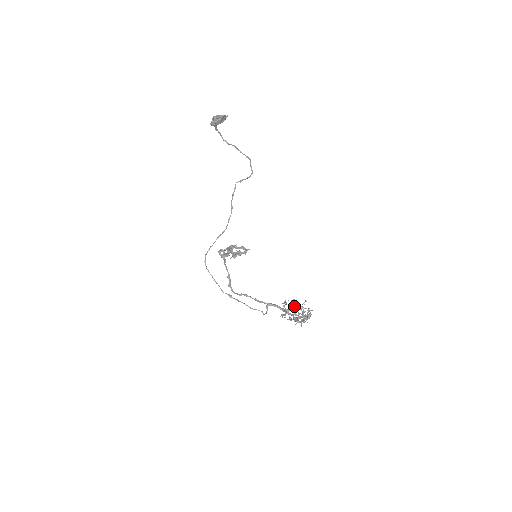
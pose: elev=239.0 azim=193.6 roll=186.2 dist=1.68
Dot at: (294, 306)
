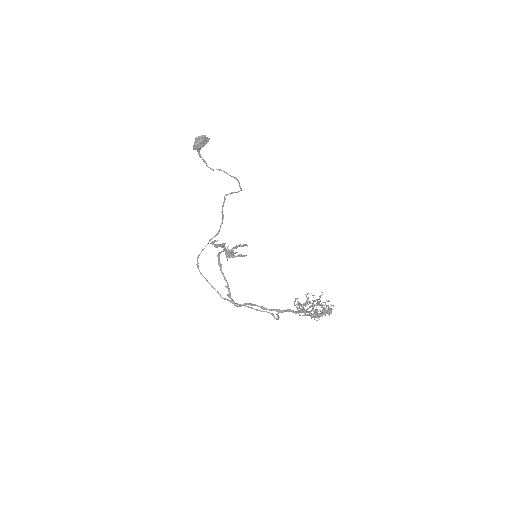
Dot at: occluded
